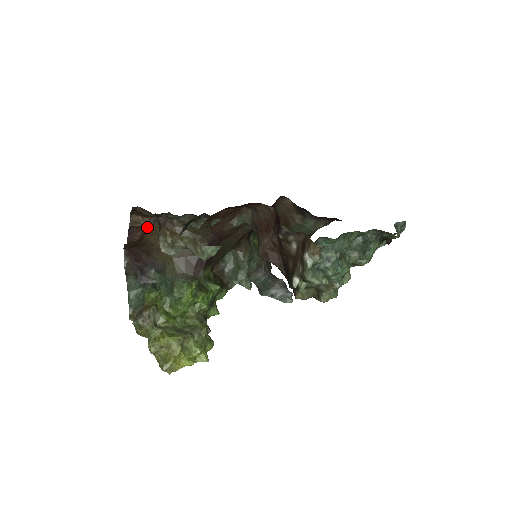
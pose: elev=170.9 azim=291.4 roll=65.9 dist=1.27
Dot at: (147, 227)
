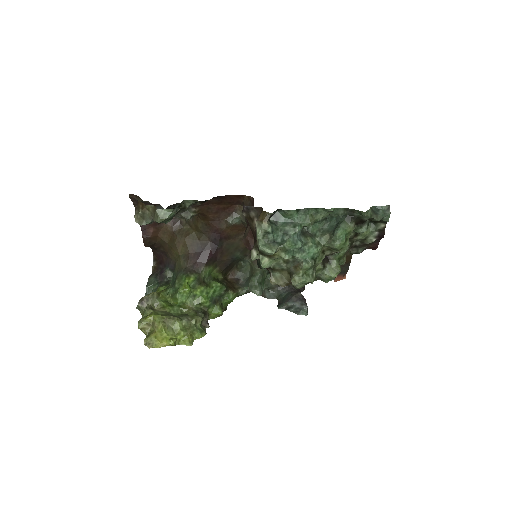
Dot at: (156, 223)
